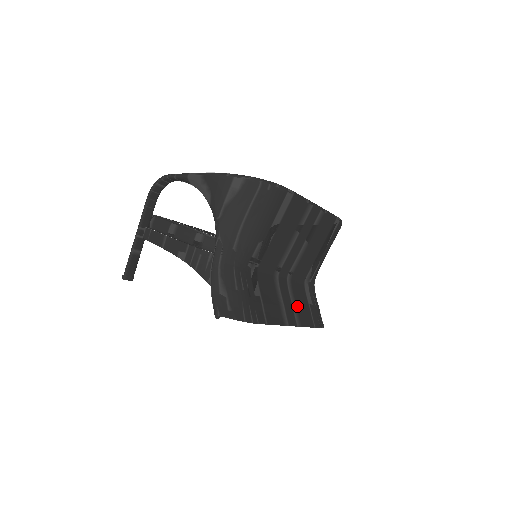
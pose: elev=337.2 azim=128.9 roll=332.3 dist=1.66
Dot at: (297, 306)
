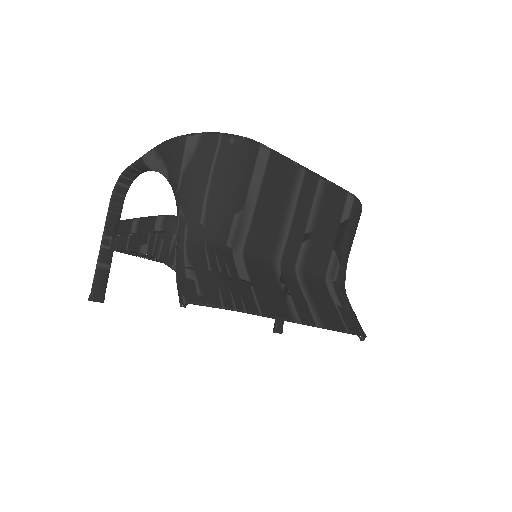
Dot at: (315, 304)
